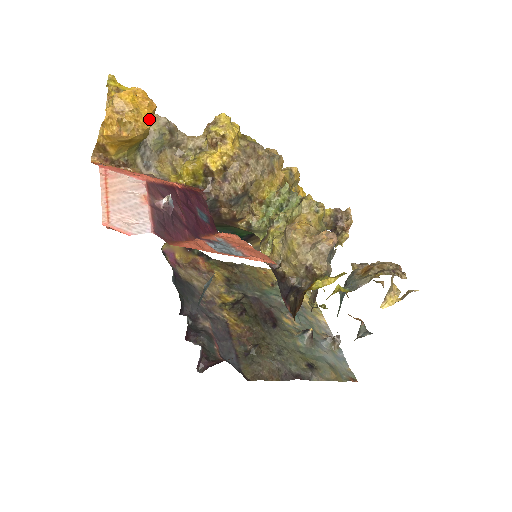
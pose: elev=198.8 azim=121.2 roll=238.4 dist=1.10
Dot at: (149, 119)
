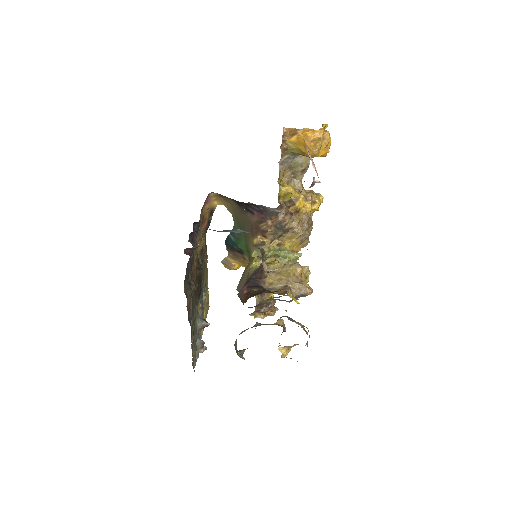
Dot at: (321, 155)
